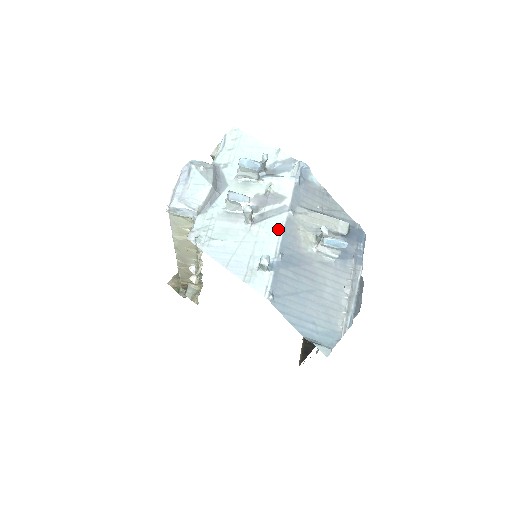
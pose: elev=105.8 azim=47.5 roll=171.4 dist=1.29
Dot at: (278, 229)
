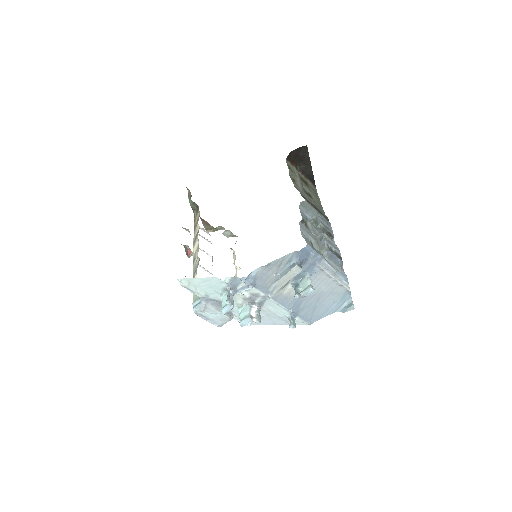
Dot at: (275, 305)
